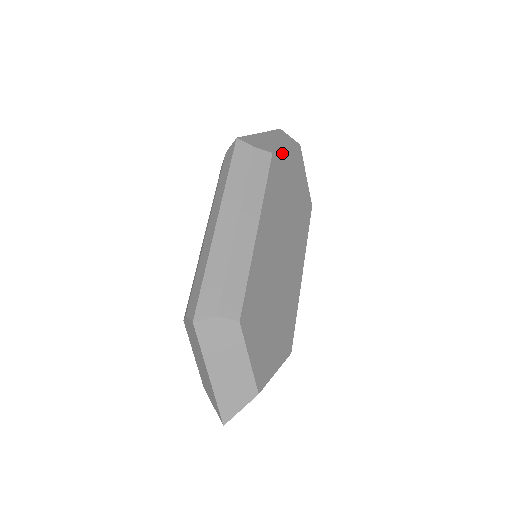
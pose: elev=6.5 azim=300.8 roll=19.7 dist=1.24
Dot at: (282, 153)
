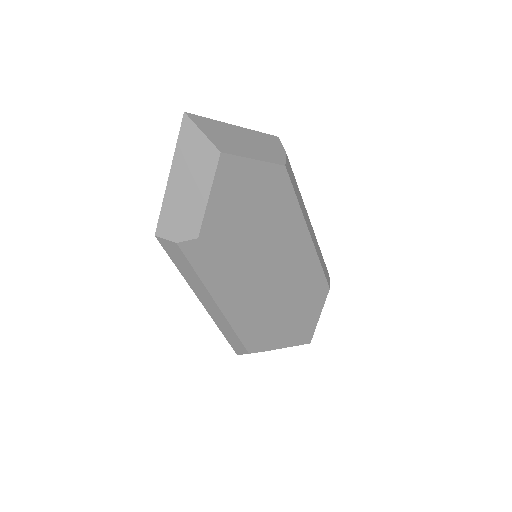
Dot at: (208, 213)
